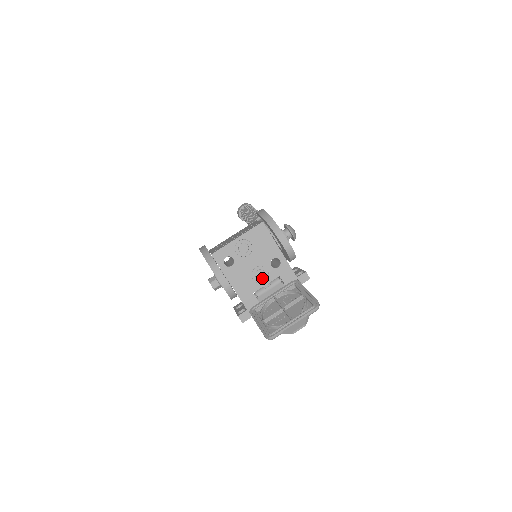
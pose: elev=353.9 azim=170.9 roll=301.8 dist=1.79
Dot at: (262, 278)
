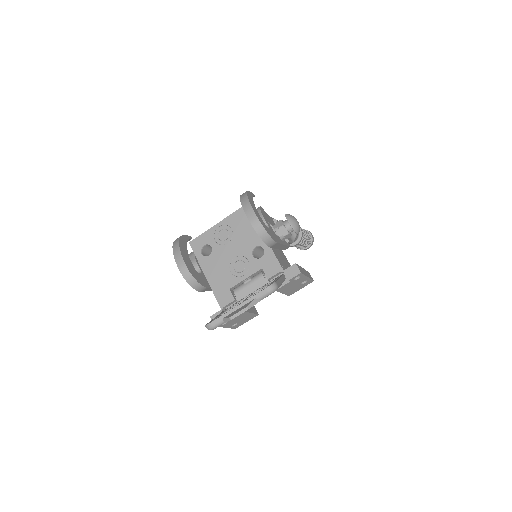
Dot at: (241, 271)
